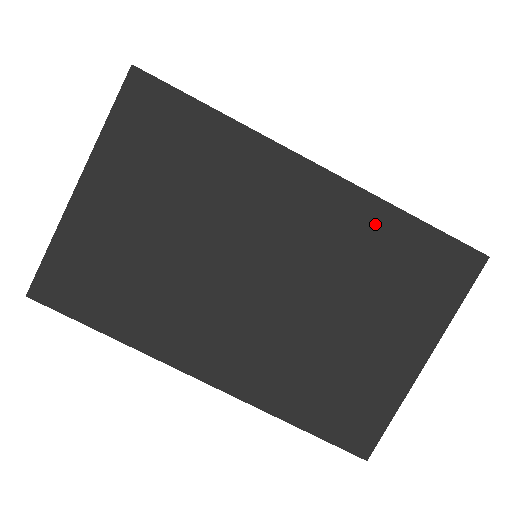
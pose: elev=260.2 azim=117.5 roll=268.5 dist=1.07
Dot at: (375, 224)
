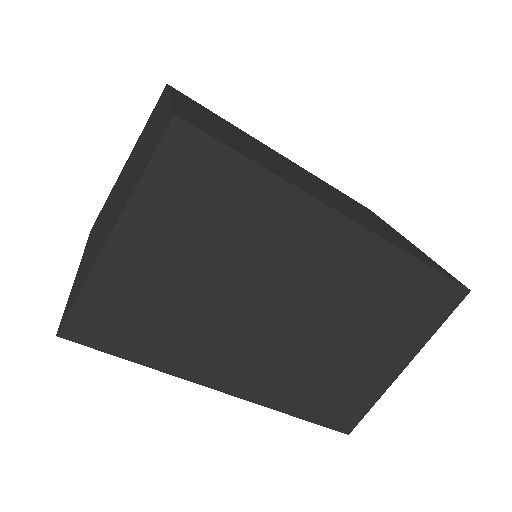
Dot at: (388, 267)
